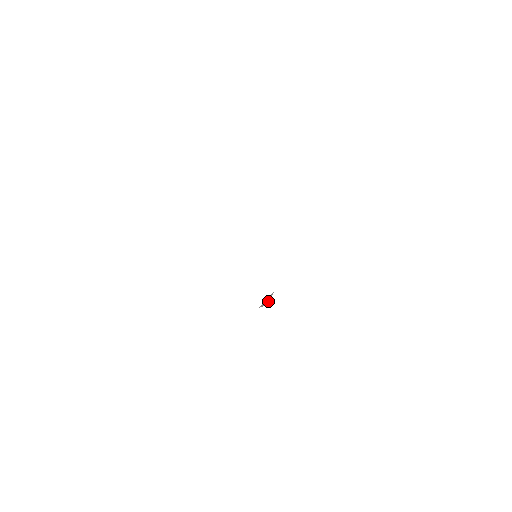
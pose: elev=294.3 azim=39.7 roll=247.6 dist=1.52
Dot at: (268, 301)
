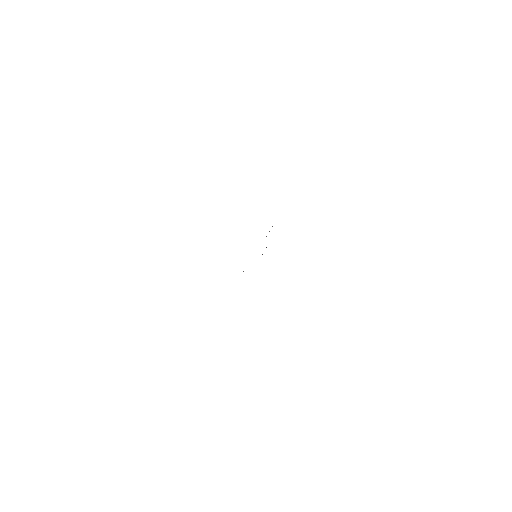
Dot at: occluded
